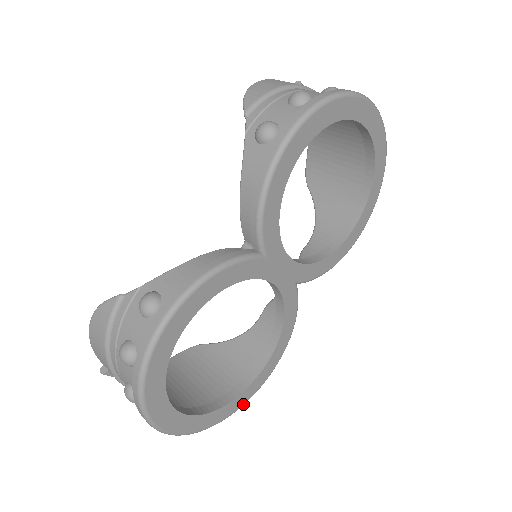
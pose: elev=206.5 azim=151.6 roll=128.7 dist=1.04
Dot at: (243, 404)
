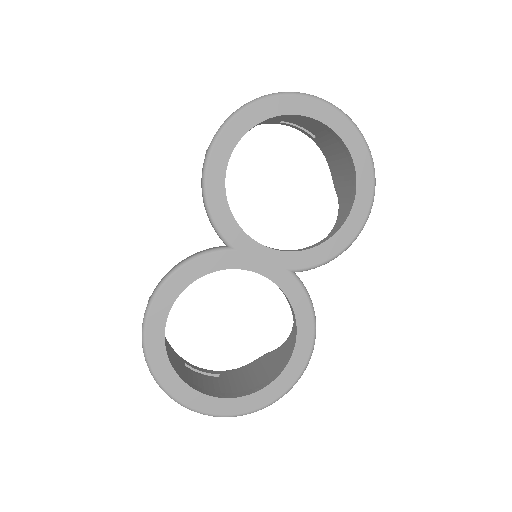
Dot at: (279, 396)
